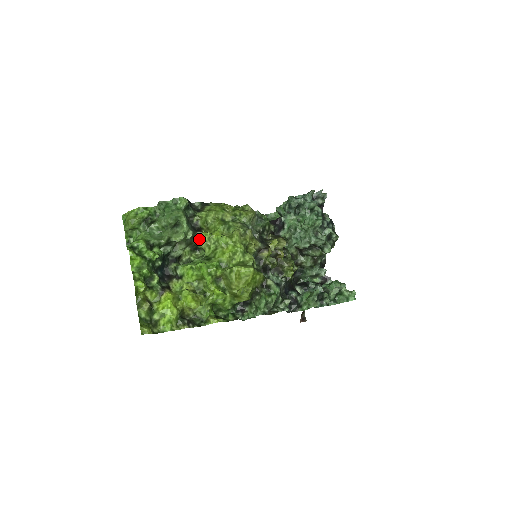
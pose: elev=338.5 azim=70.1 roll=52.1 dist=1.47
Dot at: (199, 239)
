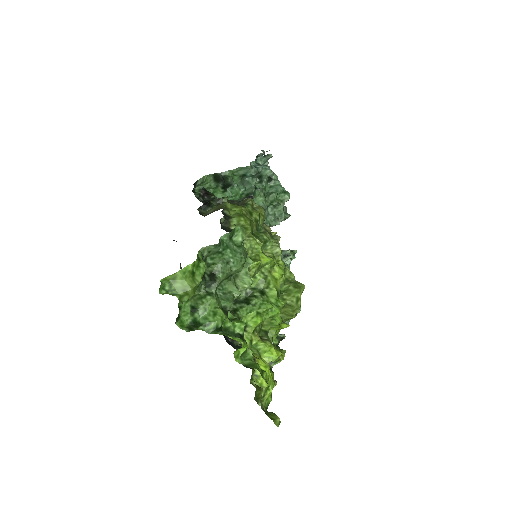
Dot at: occluded
